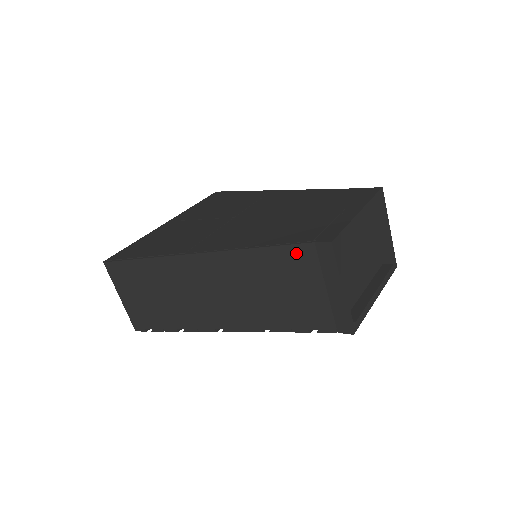
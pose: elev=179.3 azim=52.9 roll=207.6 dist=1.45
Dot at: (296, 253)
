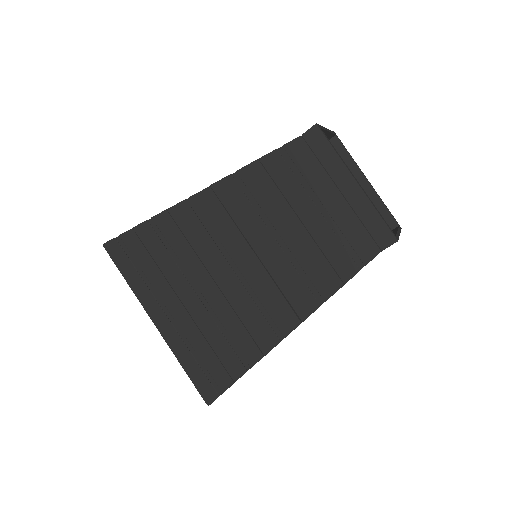
Dot at: occluded
